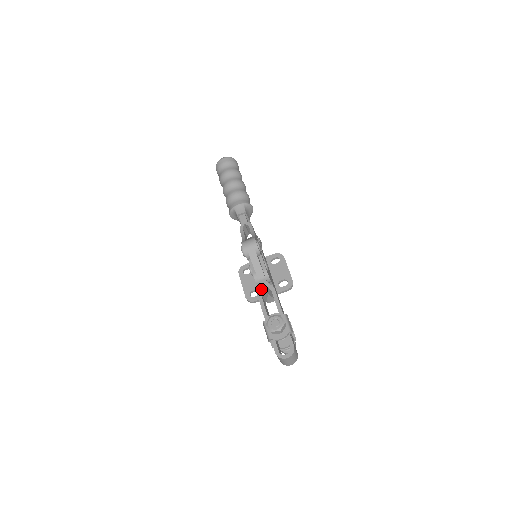
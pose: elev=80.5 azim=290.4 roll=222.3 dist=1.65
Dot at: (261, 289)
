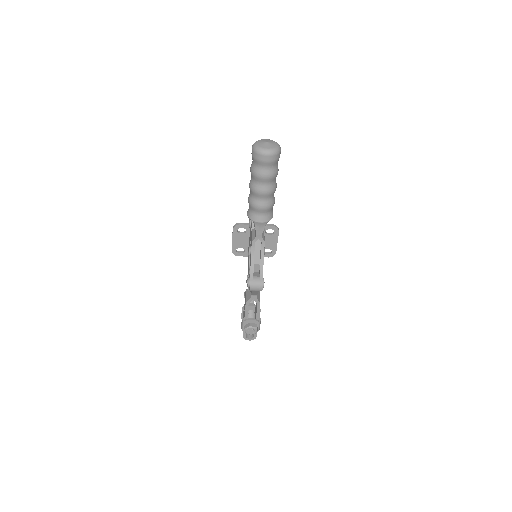
Dot at: (250, 301)
